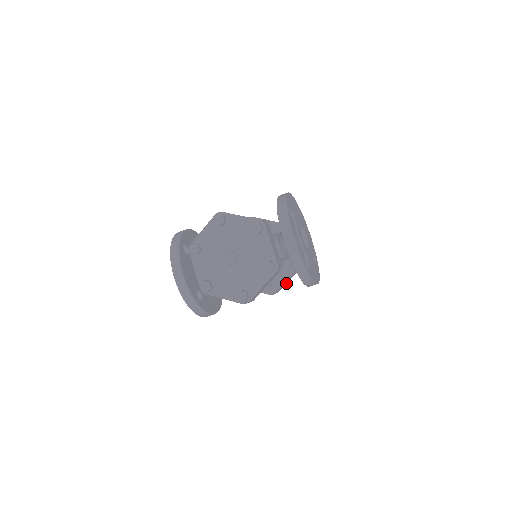
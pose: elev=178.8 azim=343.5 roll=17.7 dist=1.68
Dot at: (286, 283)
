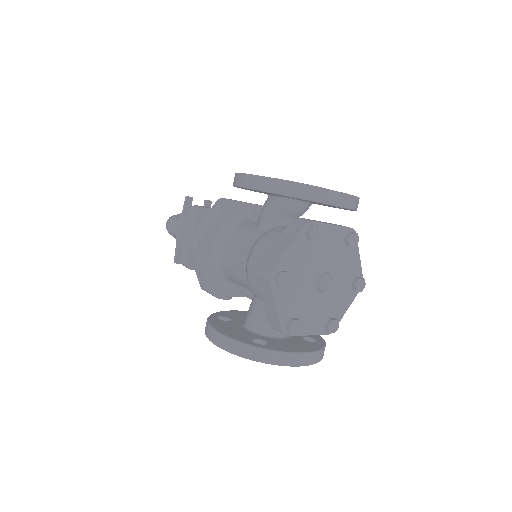
Dot at: occluded
